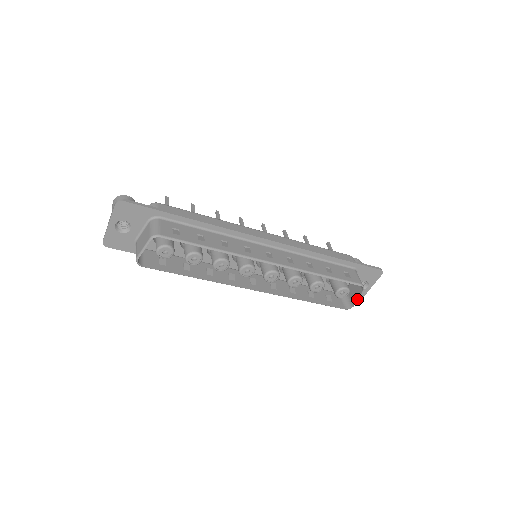
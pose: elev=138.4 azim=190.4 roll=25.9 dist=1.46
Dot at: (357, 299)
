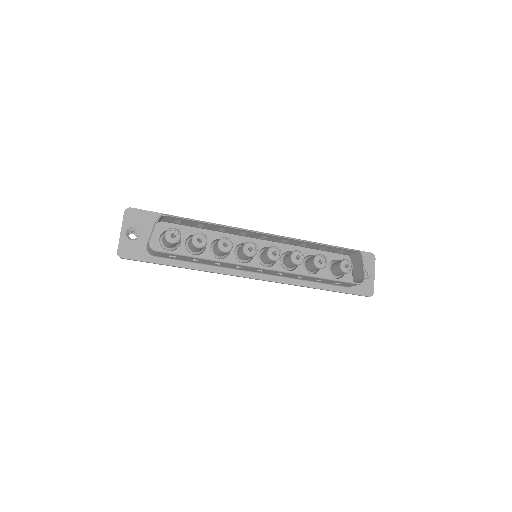
Dot at: (363, 268)
